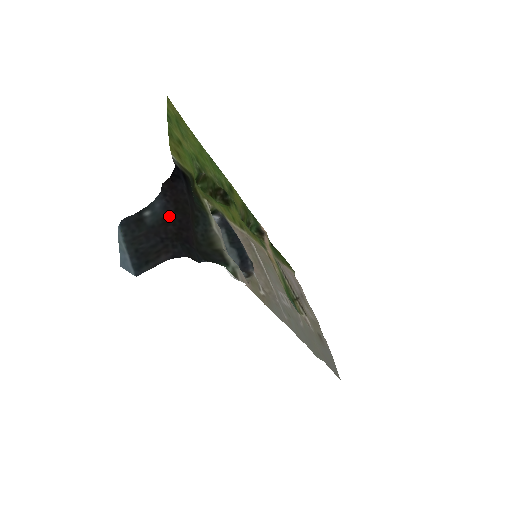
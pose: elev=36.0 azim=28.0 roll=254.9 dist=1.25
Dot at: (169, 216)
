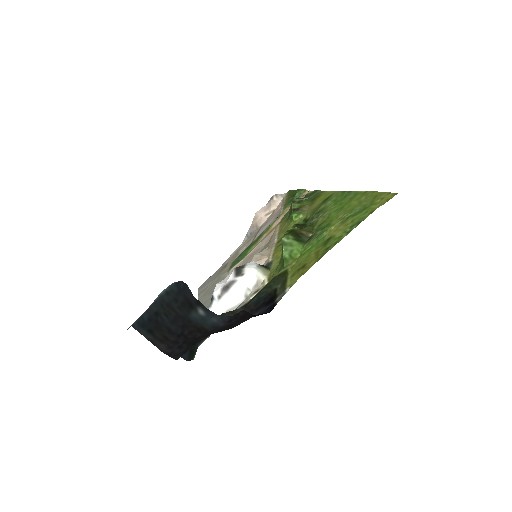
Dot at: (209, 332)
